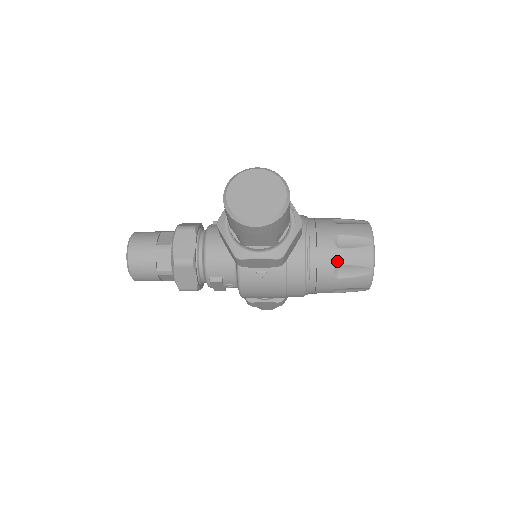
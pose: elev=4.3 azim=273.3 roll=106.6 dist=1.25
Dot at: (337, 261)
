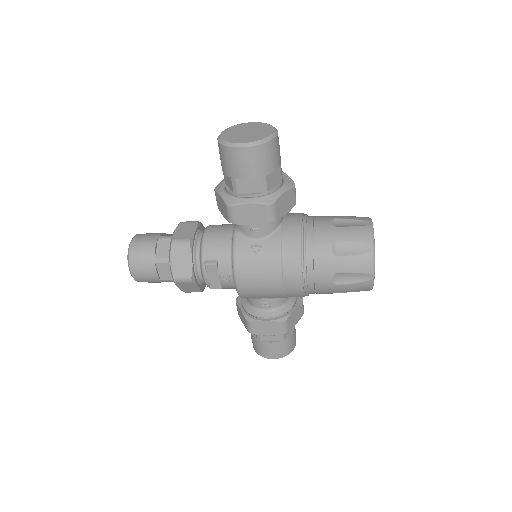
Dot at: (334, 237)
